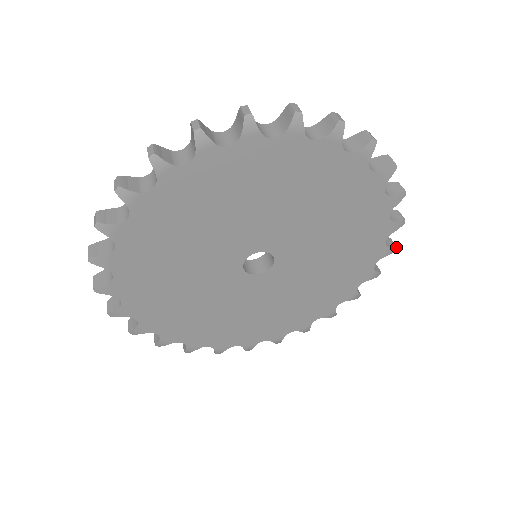
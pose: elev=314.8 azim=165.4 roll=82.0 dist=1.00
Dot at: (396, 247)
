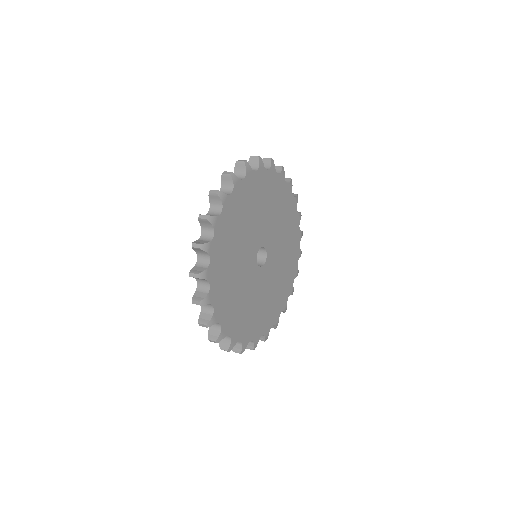
Dot at: occluded
